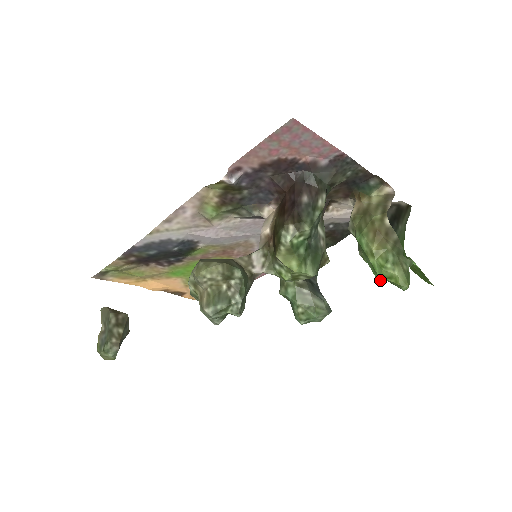
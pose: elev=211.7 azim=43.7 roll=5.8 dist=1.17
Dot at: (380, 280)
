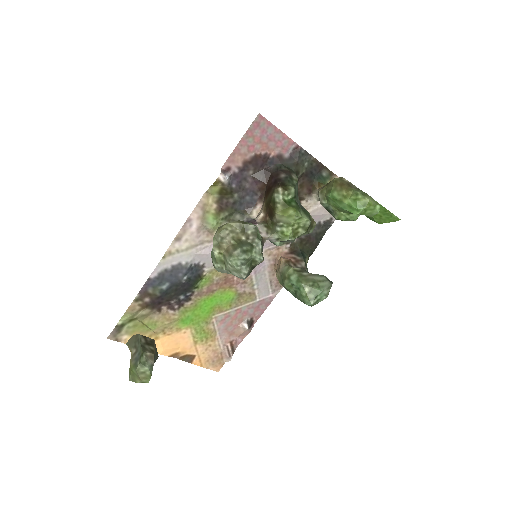
Dot at: (358, 213)
